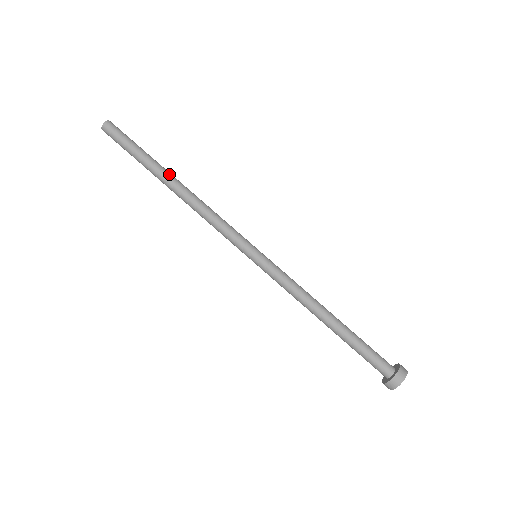
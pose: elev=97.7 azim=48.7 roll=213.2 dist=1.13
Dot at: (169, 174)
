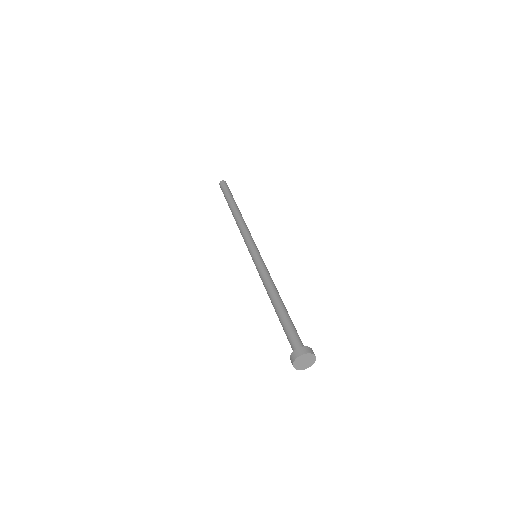
Dot at: (235, 206)
